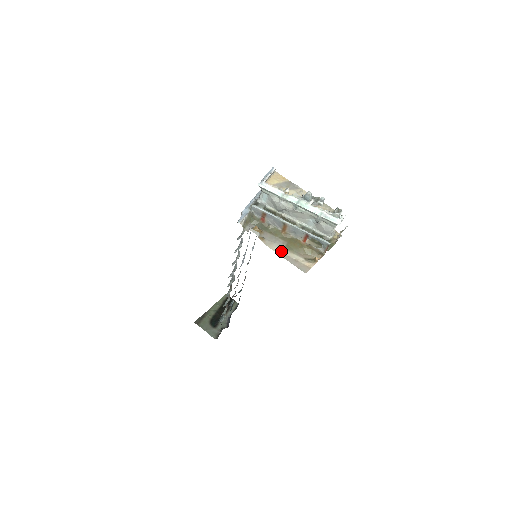
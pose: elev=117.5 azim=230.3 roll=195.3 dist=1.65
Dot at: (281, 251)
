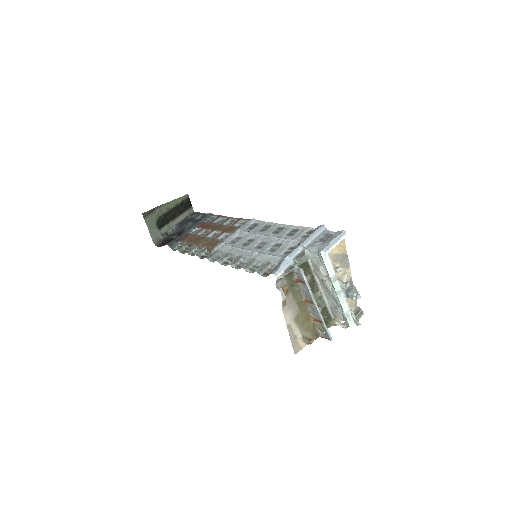
Dot at: (290, 322)
